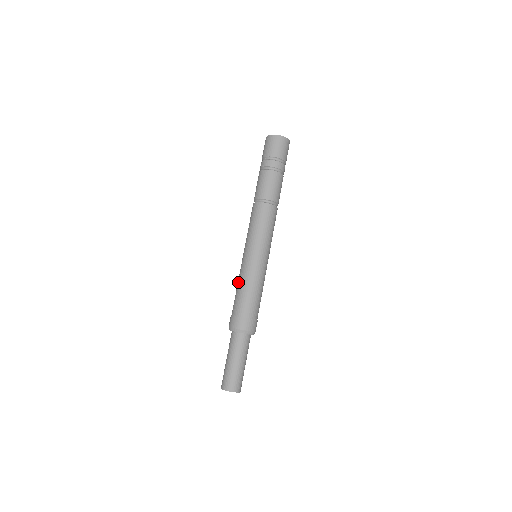
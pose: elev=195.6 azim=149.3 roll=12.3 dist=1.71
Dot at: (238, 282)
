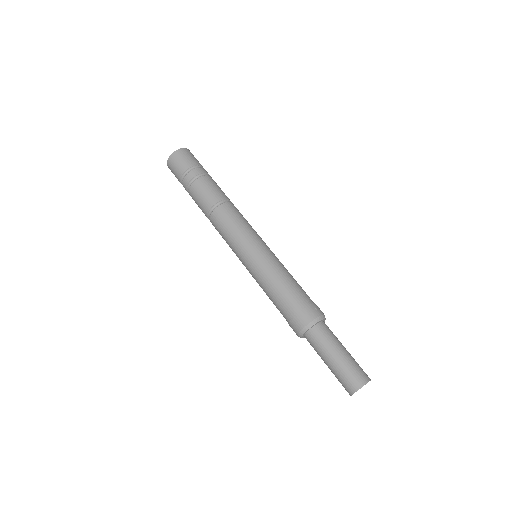
Dot at: (274, 279)
